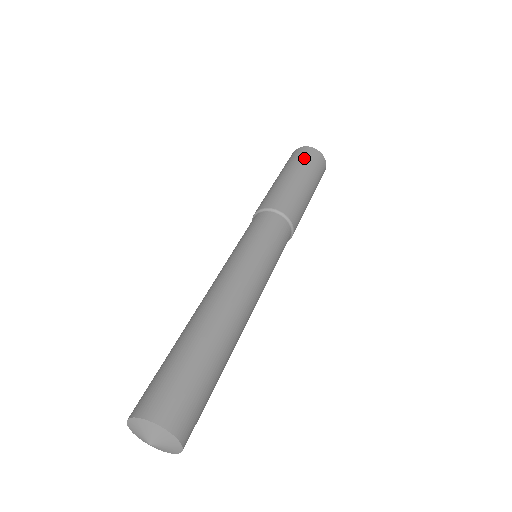
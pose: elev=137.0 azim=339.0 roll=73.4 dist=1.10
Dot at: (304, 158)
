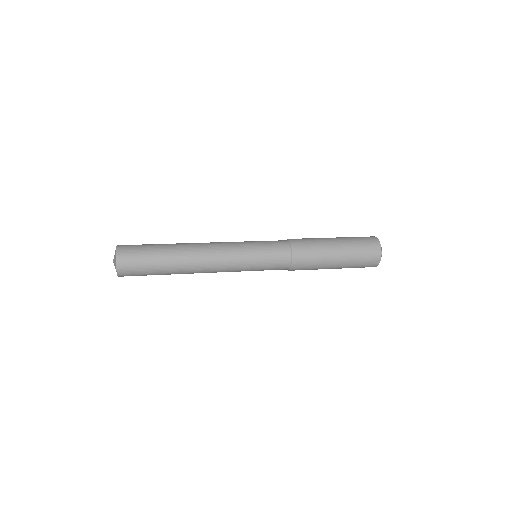
Dot at: (357, 237)
